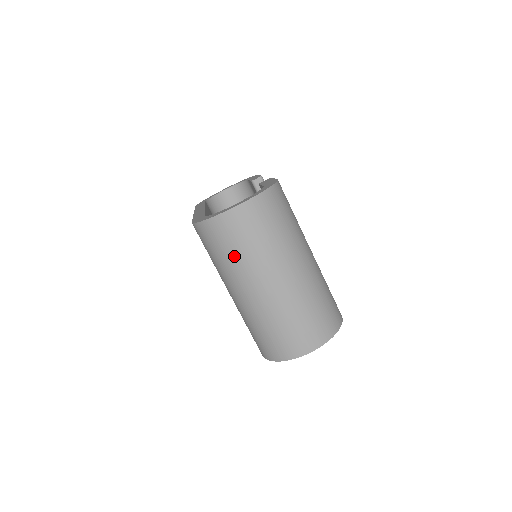
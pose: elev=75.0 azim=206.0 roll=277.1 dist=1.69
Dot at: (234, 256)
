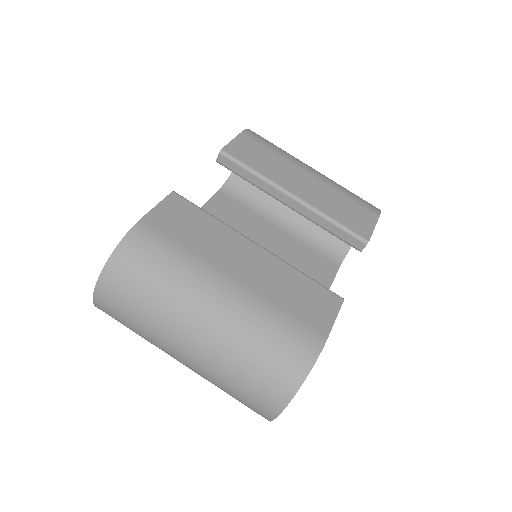
Dot at: occluded
